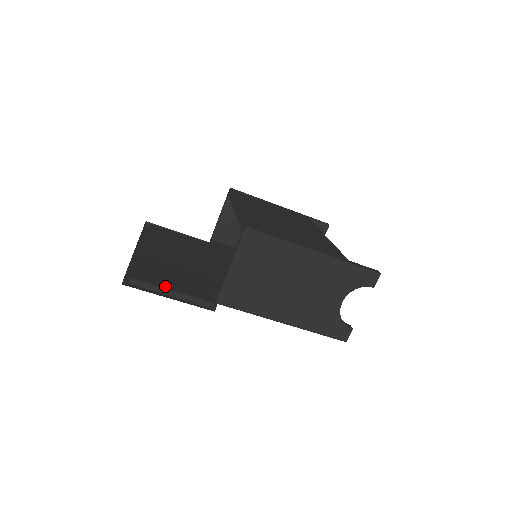
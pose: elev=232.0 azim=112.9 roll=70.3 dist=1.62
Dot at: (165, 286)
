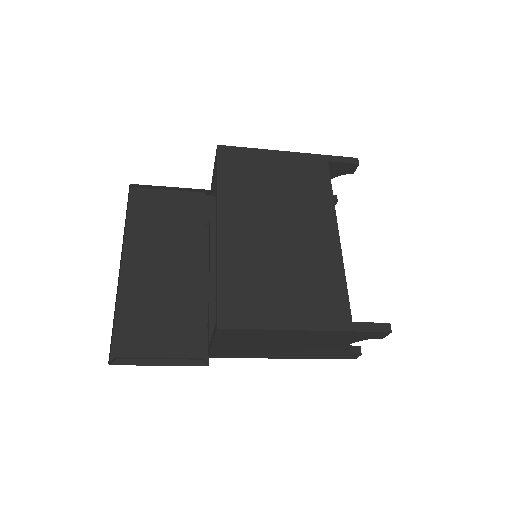
Dot at: (153, 352)
